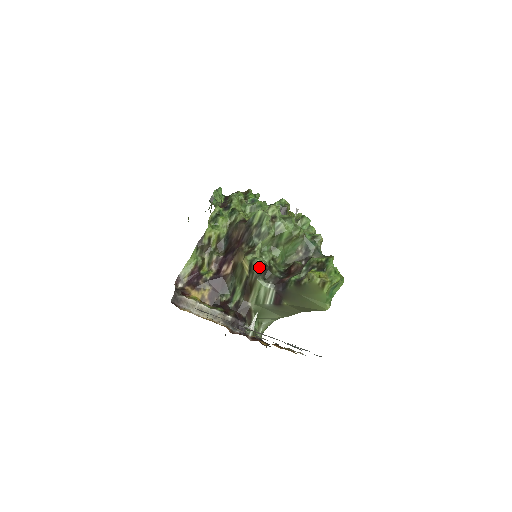
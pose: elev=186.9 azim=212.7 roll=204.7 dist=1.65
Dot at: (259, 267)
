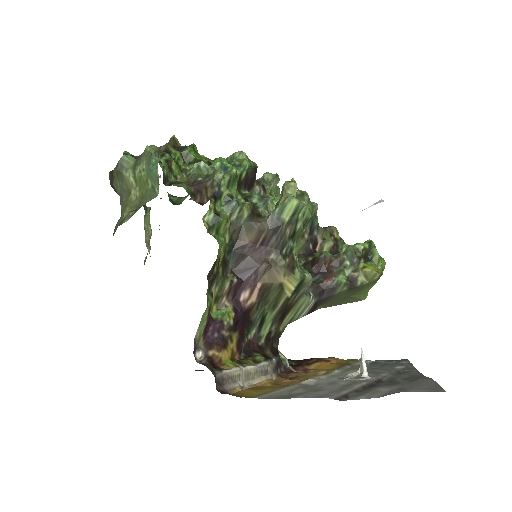
Dot at: occluded
